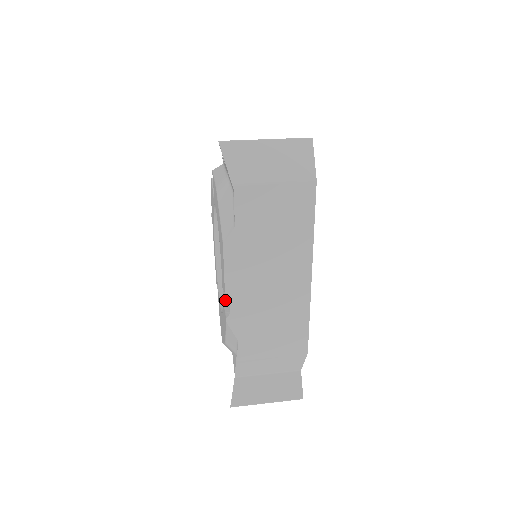
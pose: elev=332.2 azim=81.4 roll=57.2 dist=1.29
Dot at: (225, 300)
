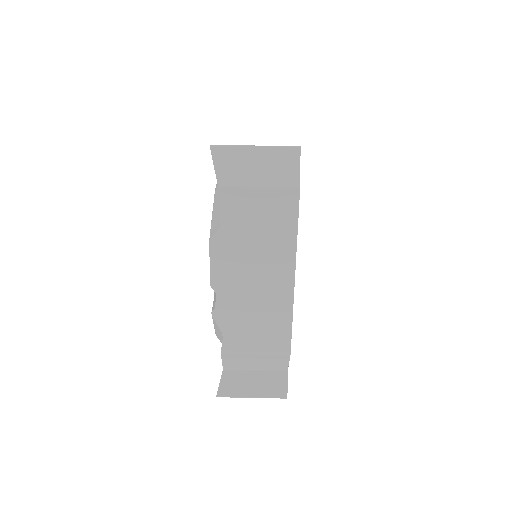
Dot at: (214, 295)
